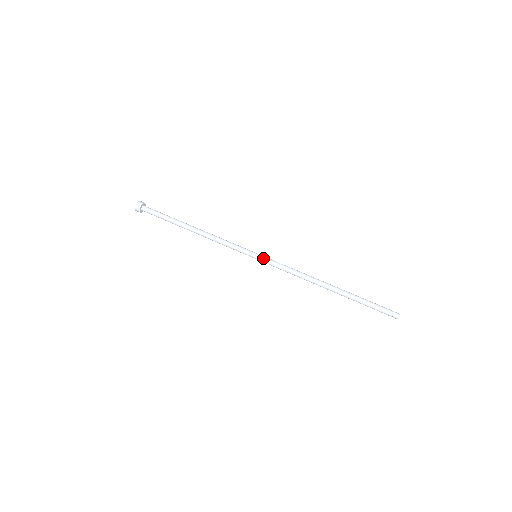
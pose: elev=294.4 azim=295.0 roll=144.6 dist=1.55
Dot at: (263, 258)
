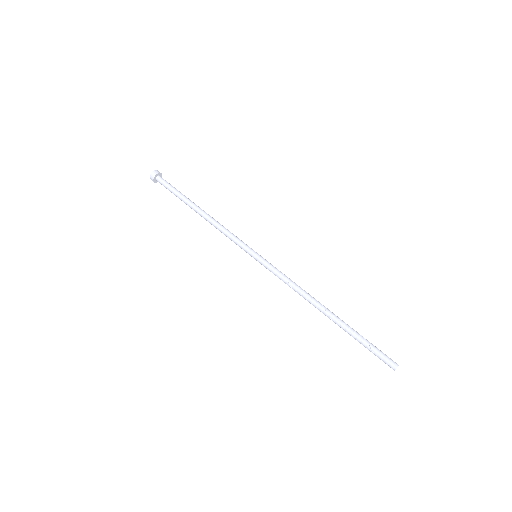
Dot at: (264, 259)
